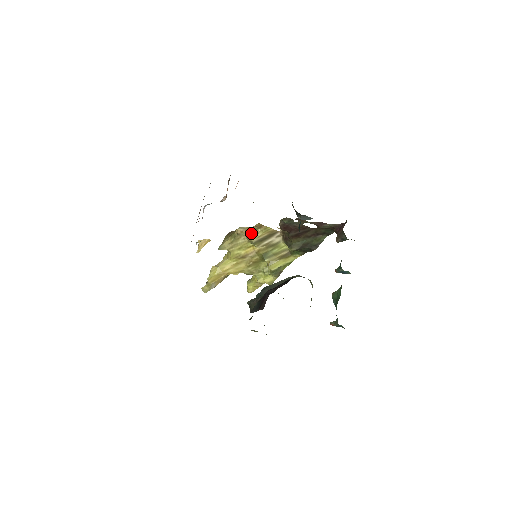
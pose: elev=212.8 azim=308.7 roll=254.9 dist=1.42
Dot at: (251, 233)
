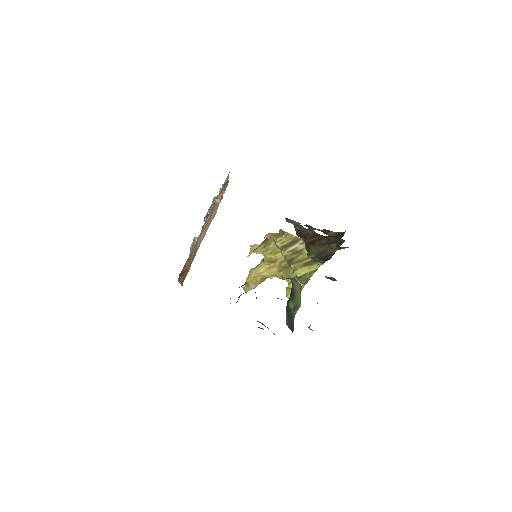
Dot at: (277, 239)
